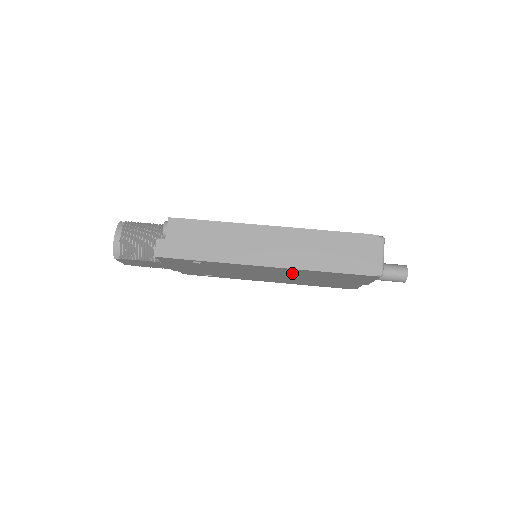
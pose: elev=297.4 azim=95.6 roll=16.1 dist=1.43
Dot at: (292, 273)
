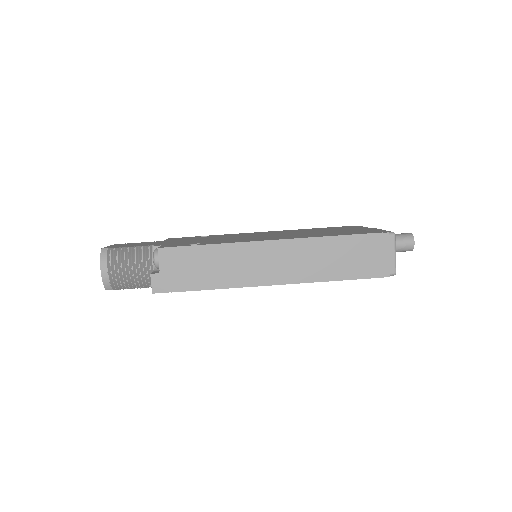
Dot at: occluded
